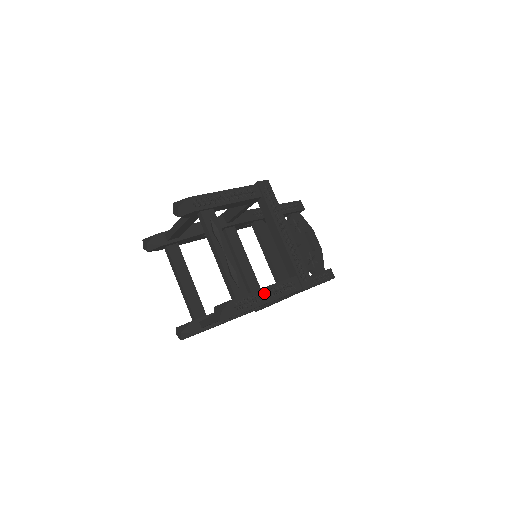
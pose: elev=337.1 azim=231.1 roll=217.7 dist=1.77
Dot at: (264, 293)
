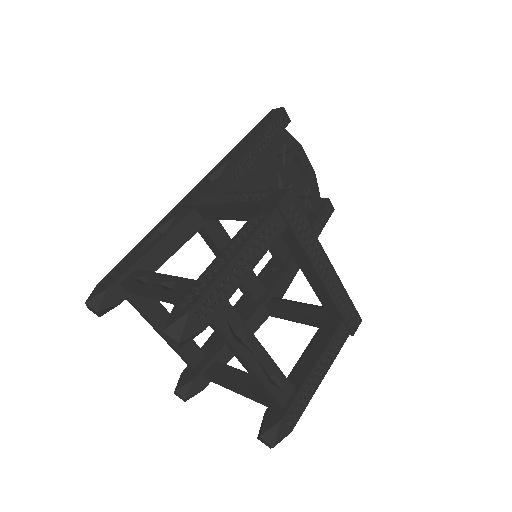
Dot at: (313, 376)
